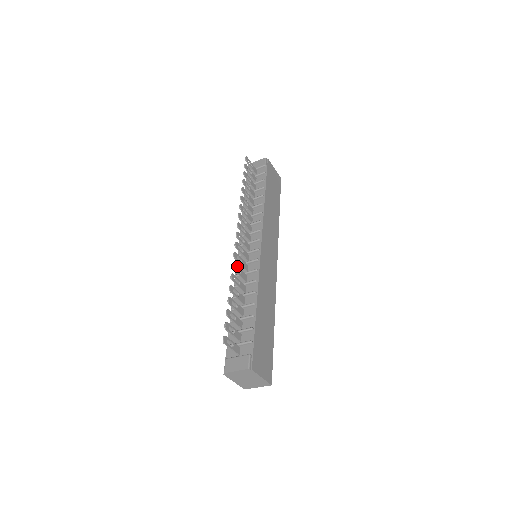
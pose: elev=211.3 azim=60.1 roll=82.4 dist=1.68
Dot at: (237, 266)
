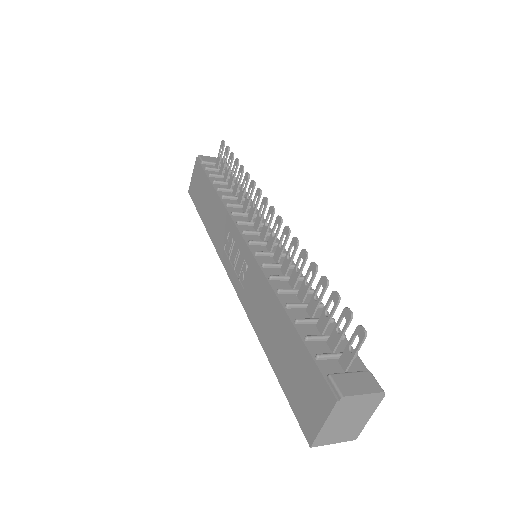
Dot at: (291, 246)
